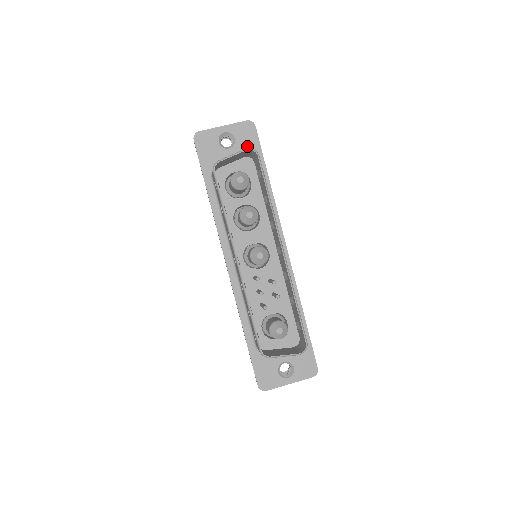
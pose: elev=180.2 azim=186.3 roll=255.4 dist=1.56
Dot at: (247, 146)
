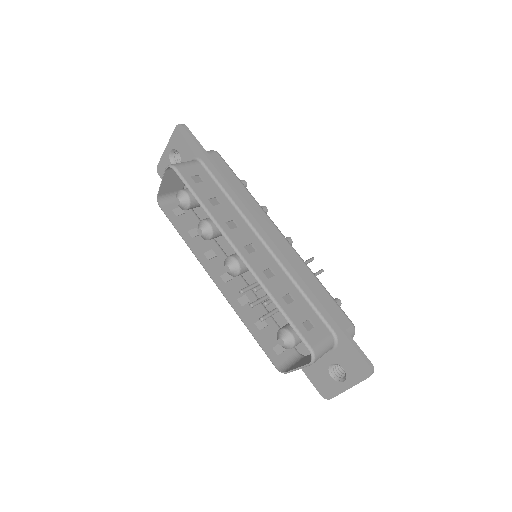
Dot at: (188, 152)
